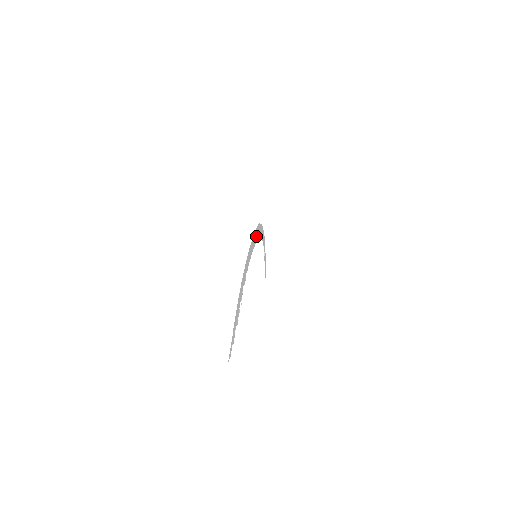
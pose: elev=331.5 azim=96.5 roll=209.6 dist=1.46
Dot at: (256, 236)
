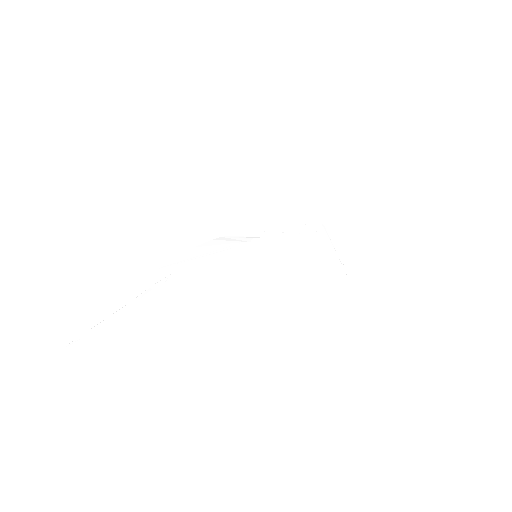
Dot at: (257, 233)
